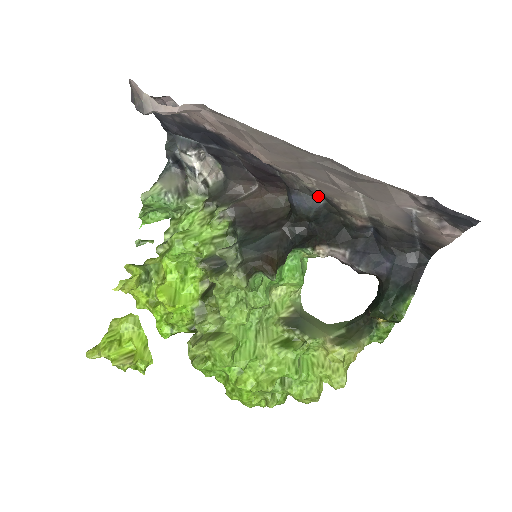
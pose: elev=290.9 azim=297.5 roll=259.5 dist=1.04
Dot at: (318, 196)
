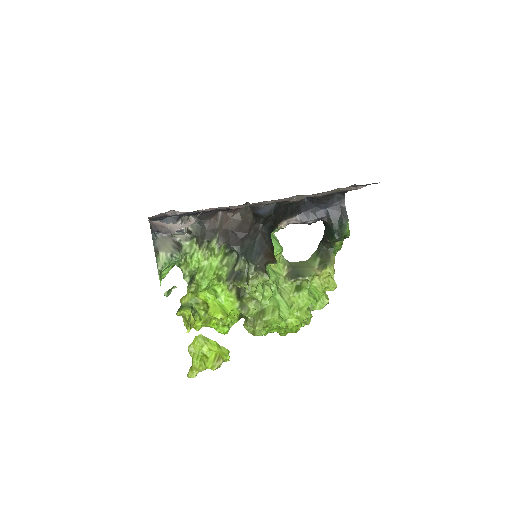
Dot at: occluded
